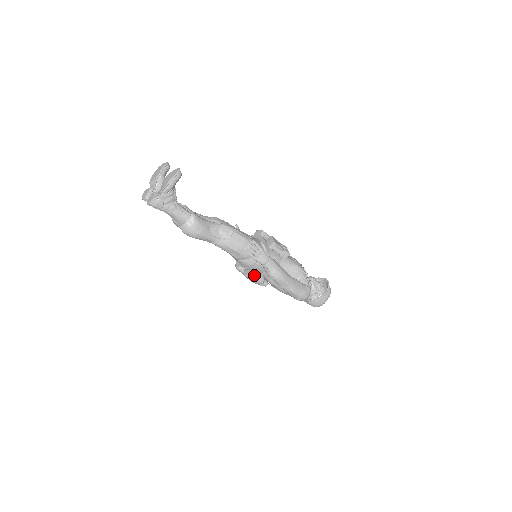
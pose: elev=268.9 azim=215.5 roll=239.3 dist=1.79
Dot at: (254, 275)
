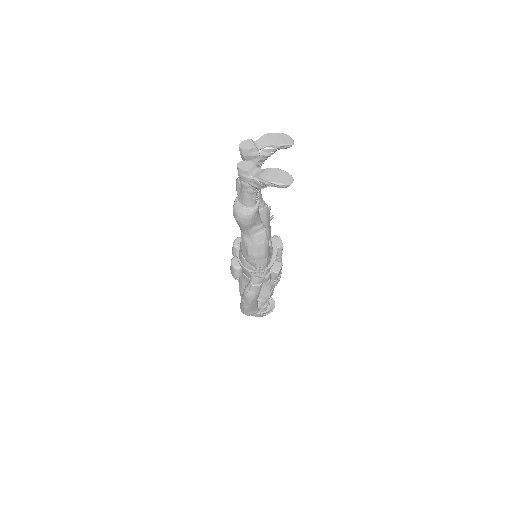
Dot at: (237, 271)
